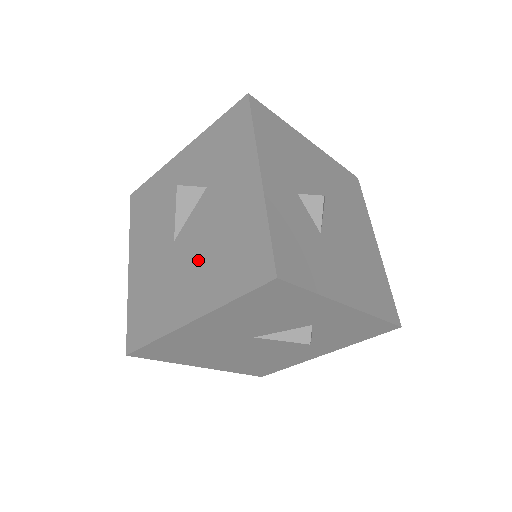
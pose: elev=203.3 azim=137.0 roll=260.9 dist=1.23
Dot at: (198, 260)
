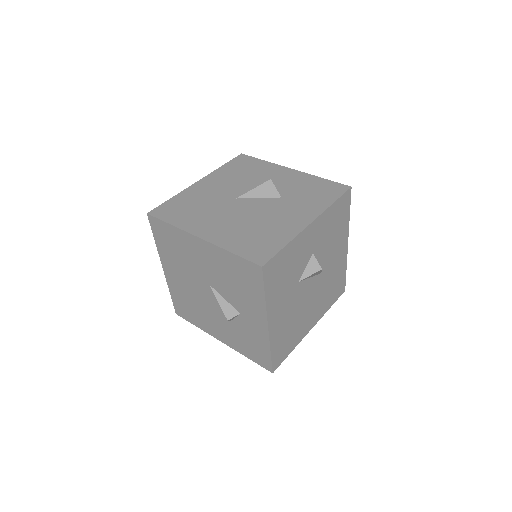
Dot at: (237, 219)
